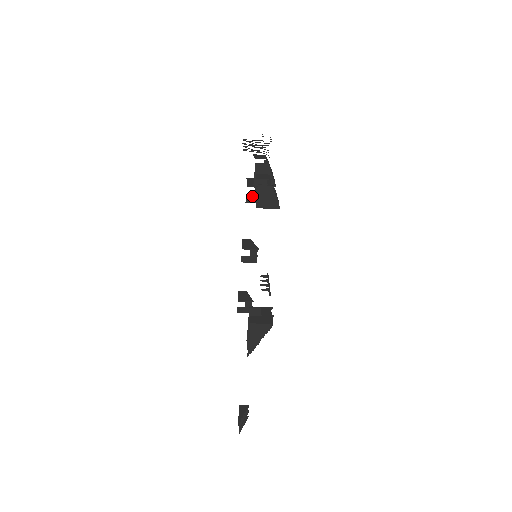
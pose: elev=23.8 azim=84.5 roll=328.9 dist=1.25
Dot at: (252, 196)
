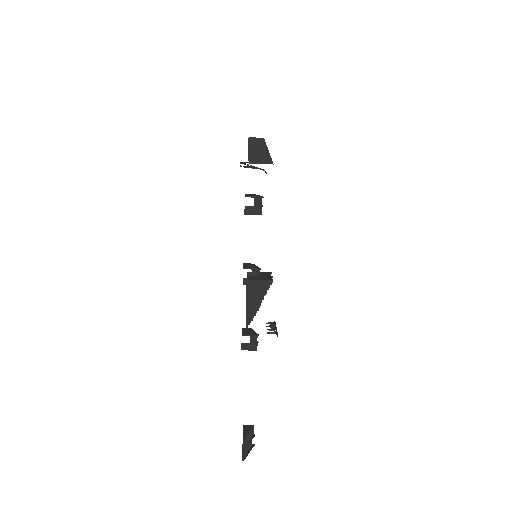
Dot at: (251, 207)
